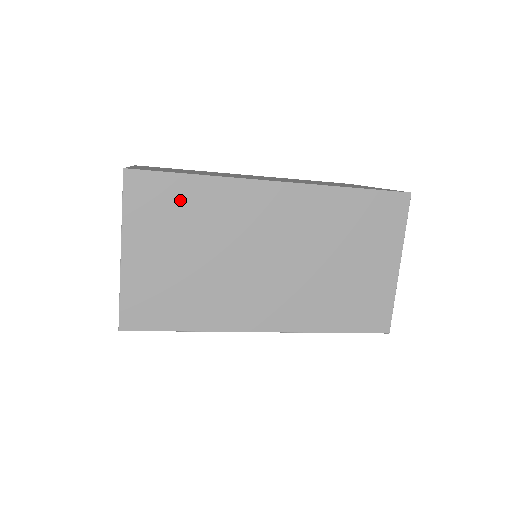
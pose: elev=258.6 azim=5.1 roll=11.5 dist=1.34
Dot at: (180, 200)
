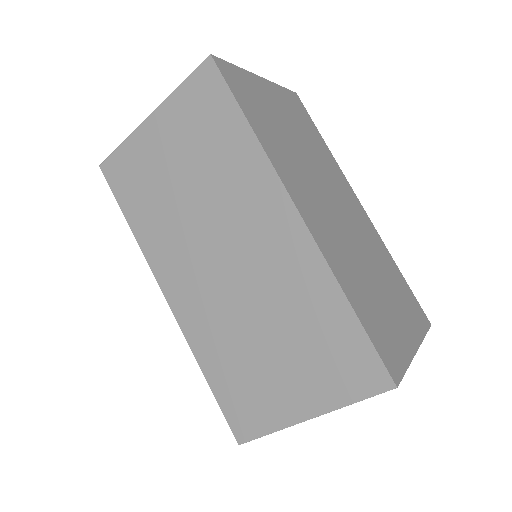
Dot at: (219, 128)
